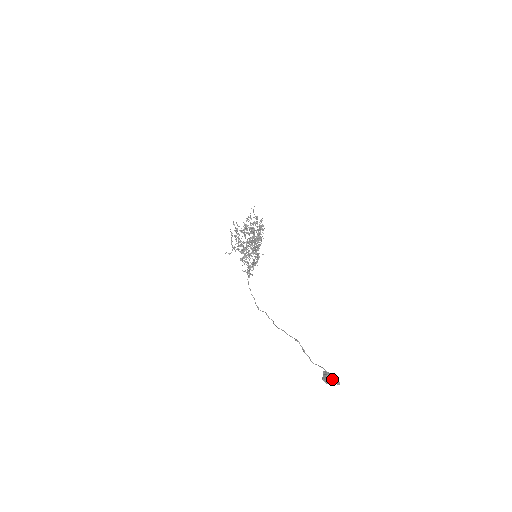
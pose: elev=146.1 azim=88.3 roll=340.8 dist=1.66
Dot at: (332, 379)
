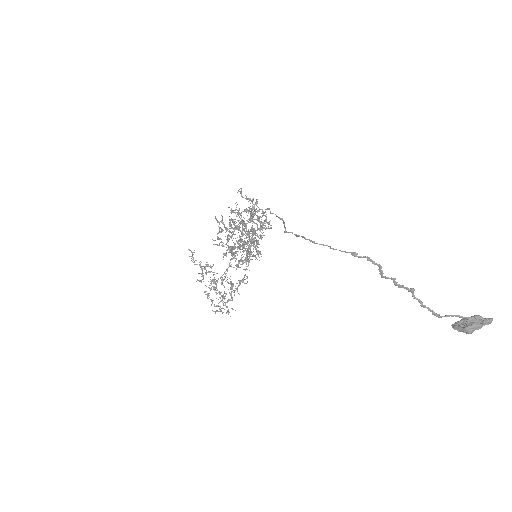
Dot at: (479, 320)
